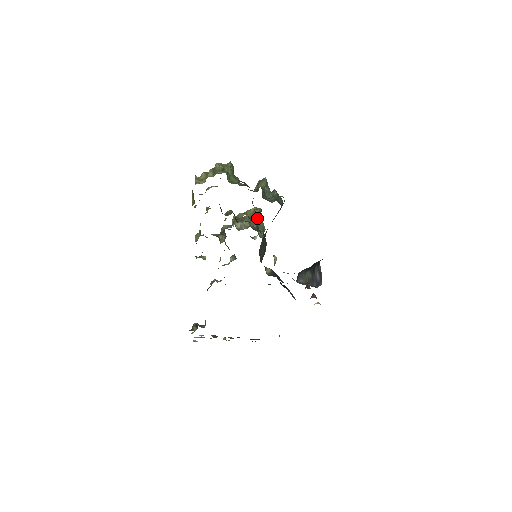
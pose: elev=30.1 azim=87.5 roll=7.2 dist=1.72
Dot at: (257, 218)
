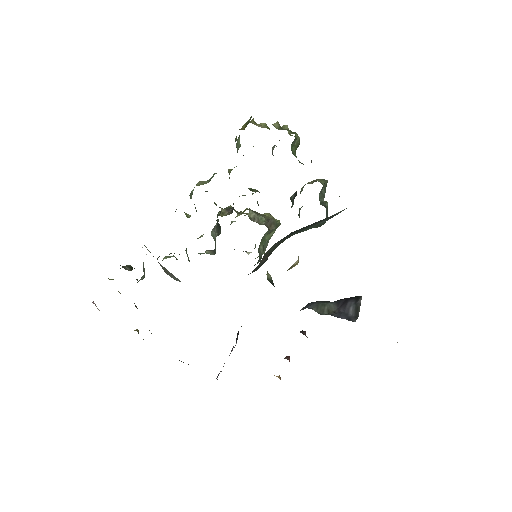
Dot at: (276, 224)
